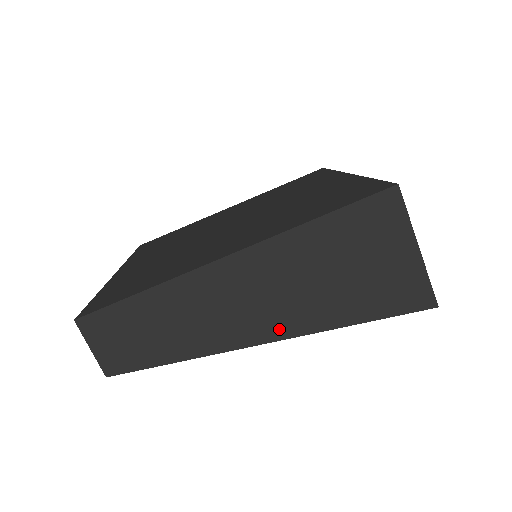
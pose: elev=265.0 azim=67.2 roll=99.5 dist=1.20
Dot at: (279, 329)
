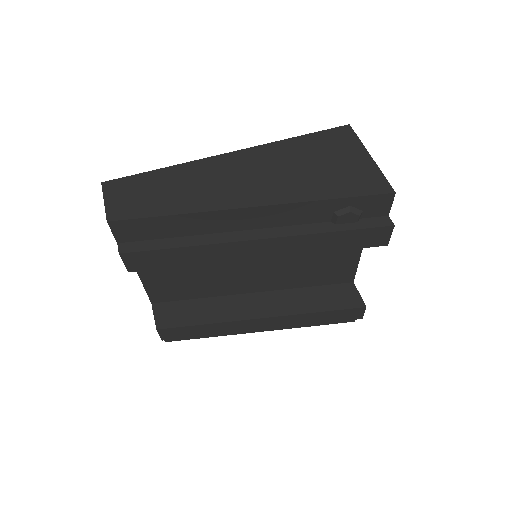
Dot at: (258, 199)
